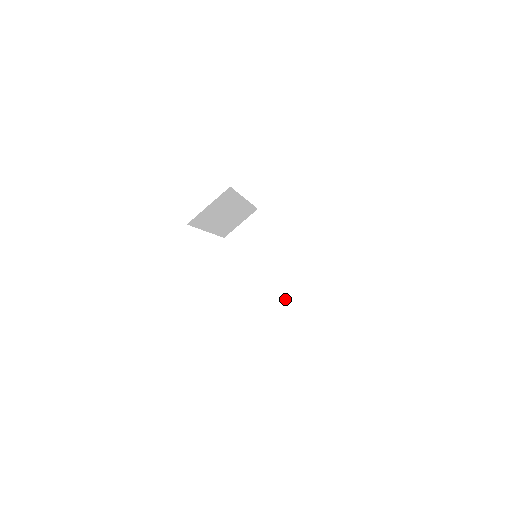
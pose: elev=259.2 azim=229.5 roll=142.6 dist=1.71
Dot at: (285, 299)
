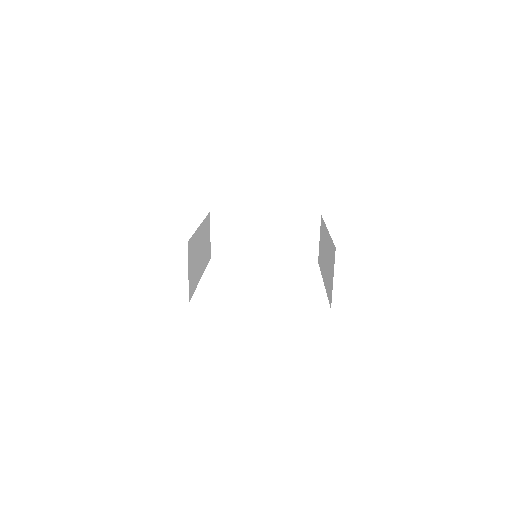
Dot at: (303, 252)
